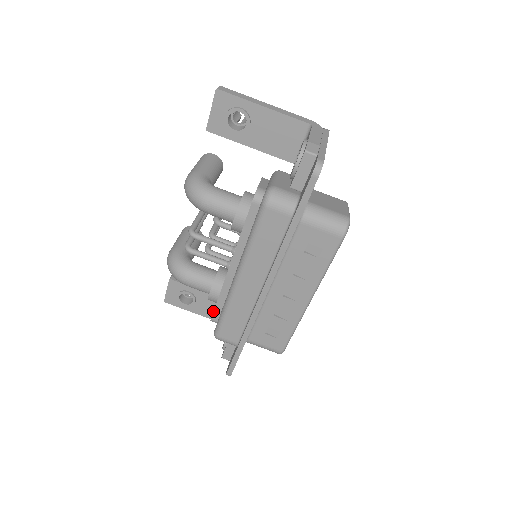
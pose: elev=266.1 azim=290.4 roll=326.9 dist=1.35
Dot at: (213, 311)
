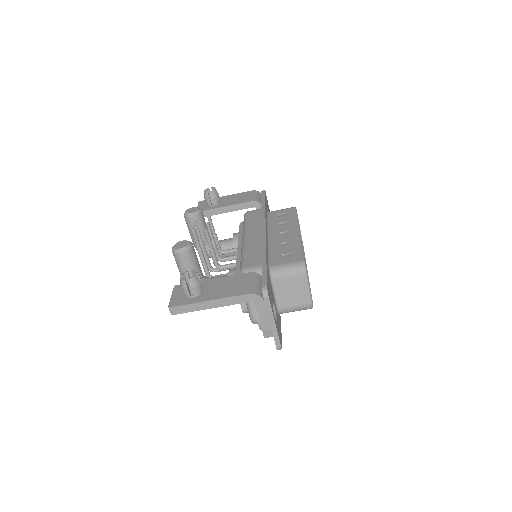
Dot at: occluded
